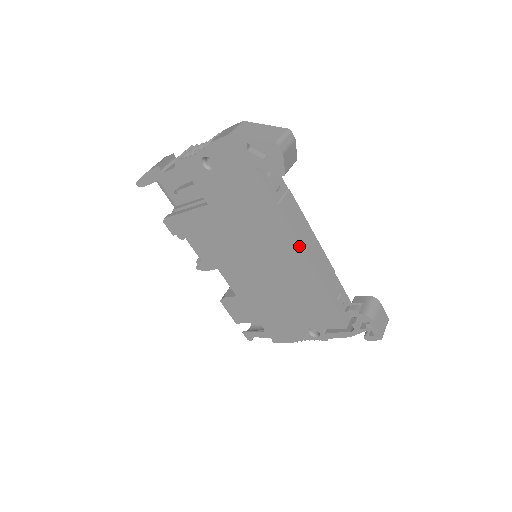
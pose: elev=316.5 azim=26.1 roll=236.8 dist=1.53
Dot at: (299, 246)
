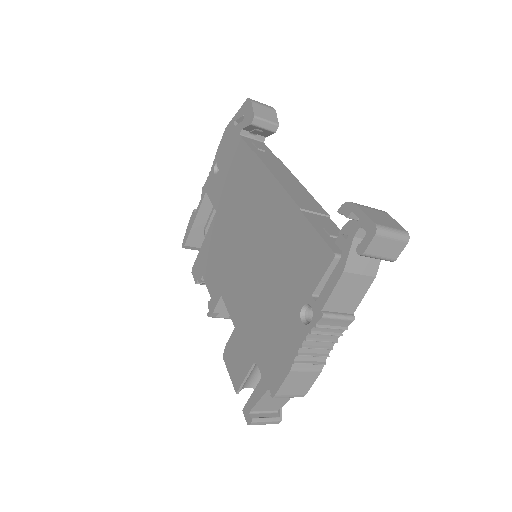
Dot at: (271, 177)
